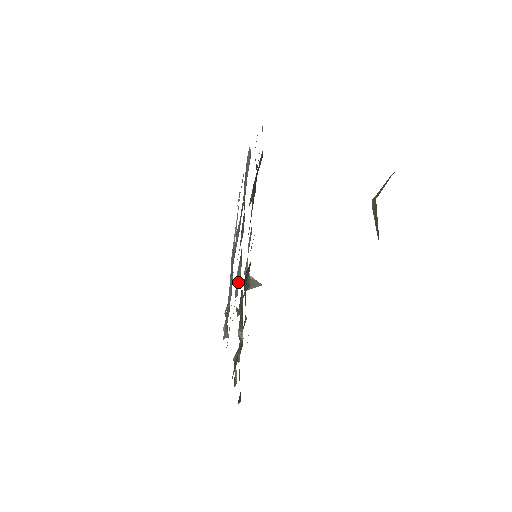
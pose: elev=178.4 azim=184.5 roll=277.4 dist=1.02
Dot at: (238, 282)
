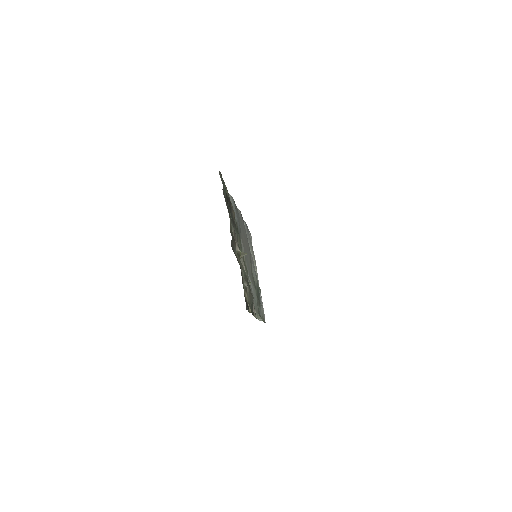
Dot at: occluded
